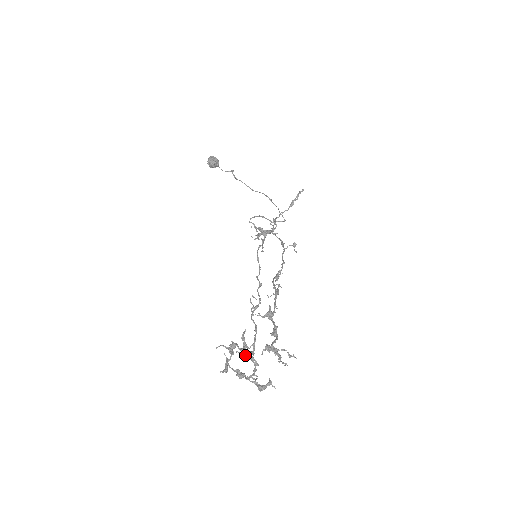
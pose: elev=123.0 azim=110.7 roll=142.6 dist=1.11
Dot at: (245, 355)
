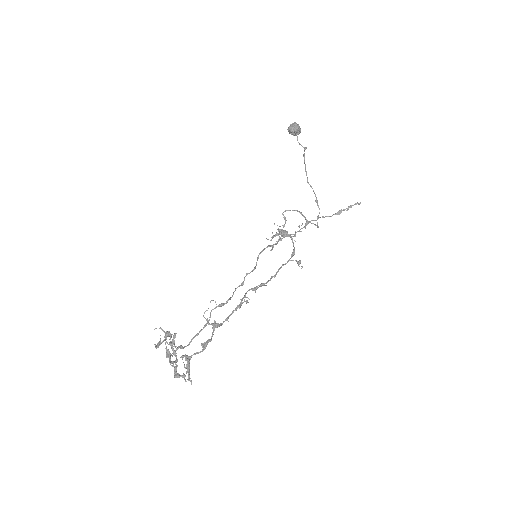
Dot at: (171, 348)
